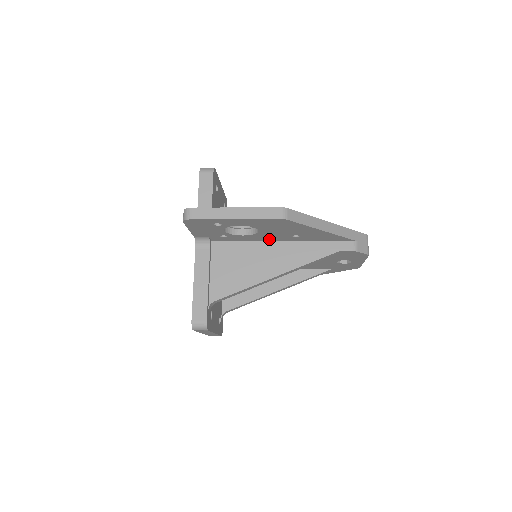
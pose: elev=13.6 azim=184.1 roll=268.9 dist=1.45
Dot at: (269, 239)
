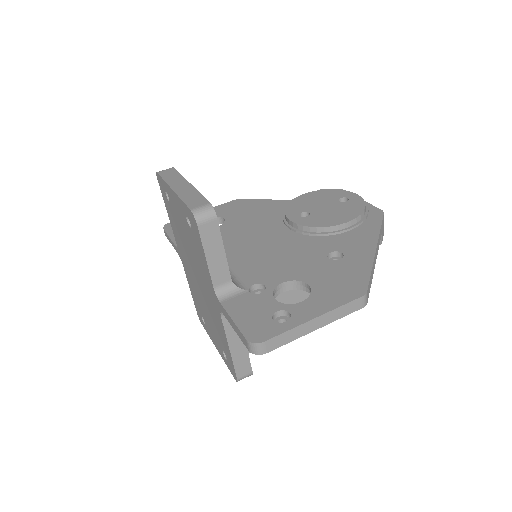
Dot at: occluded
